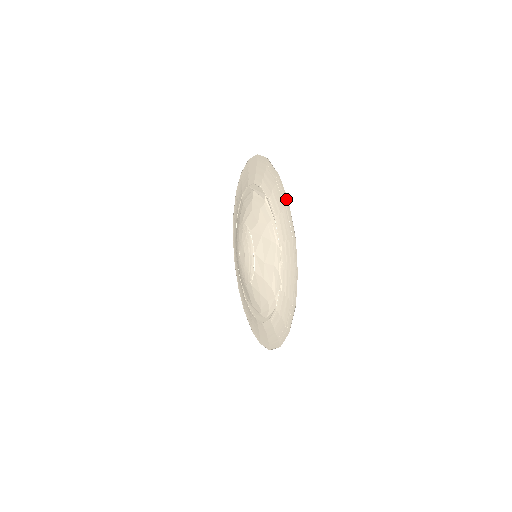
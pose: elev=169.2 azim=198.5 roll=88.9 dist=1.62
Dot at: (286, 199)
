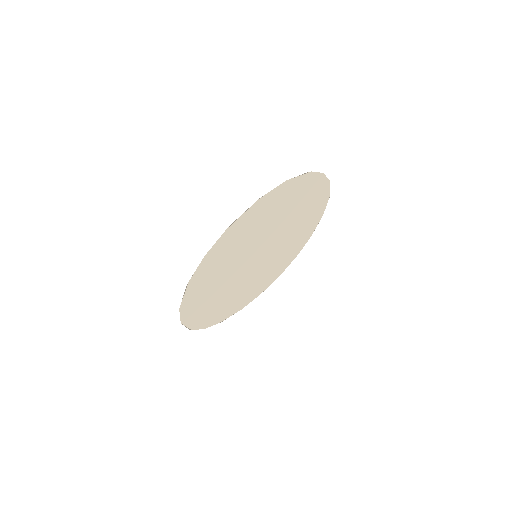
Dot at: (262, 198)
